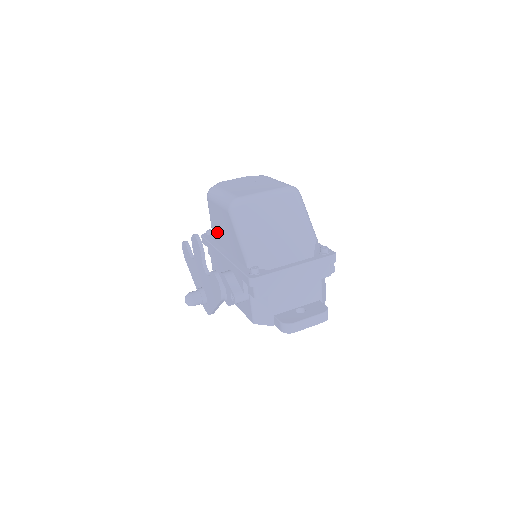
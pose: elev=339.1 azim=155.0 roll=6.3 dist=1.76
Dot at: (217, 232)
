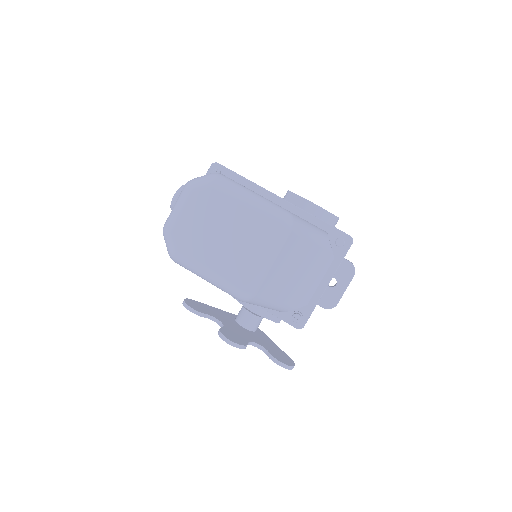
Dot at: occluded
